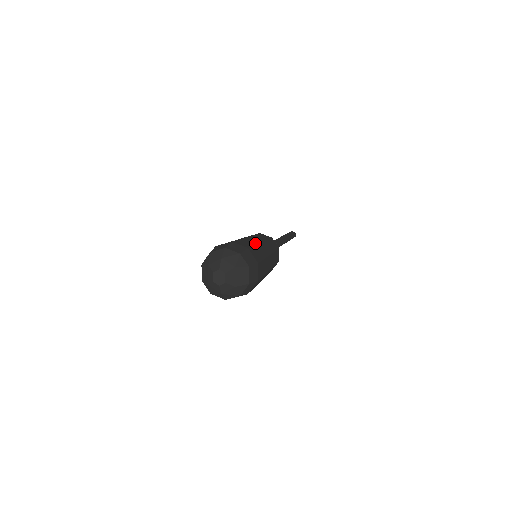
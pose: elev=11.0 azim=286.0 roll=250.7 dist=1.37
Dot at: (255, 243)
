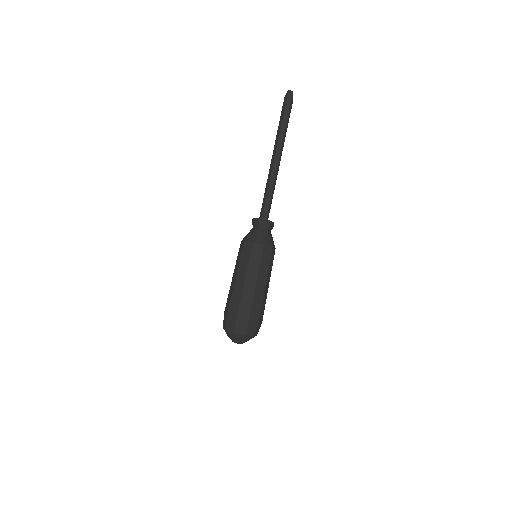
Dot at: (252, 297)
